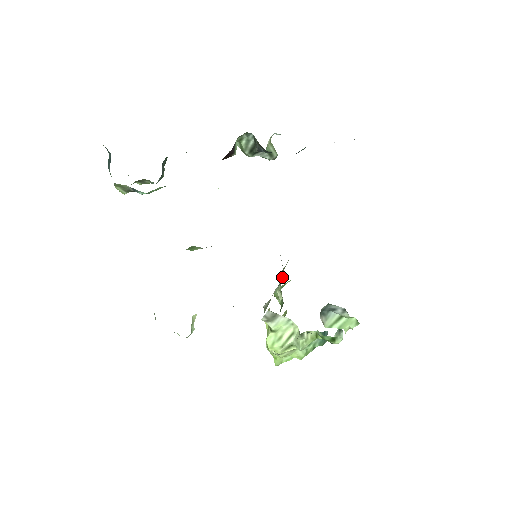
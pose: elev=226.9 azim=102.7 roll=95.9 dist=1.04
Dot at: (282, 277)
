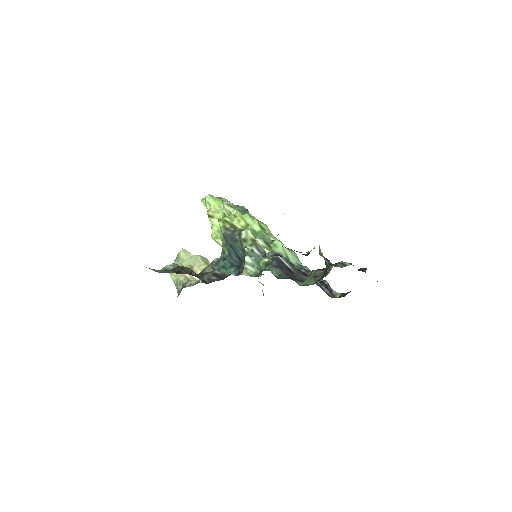
Dot at: occluded
